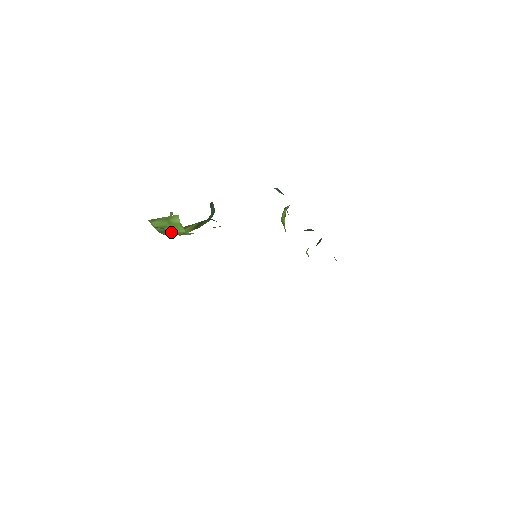
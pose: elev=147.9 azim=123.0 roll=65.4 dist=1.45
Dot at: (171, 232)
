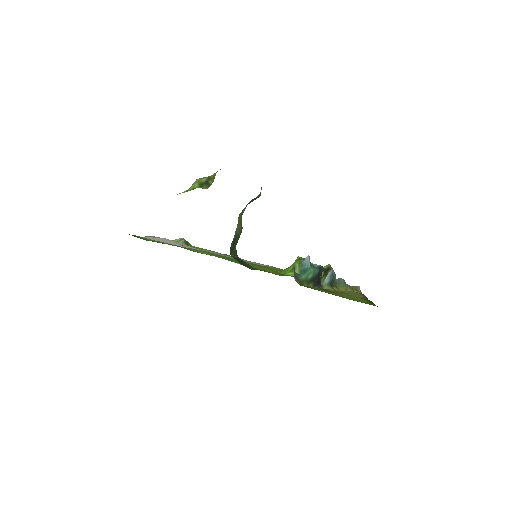
Dot at: occluded
